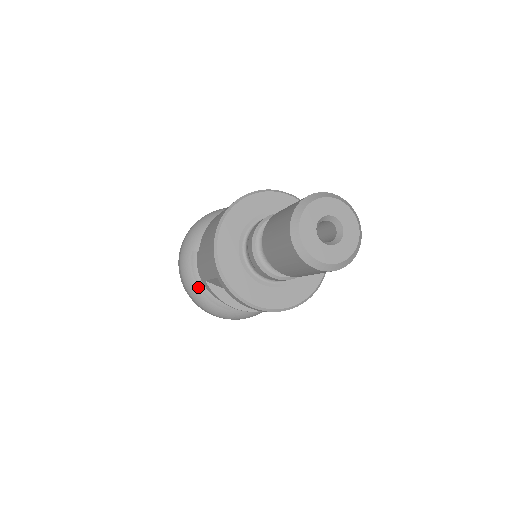
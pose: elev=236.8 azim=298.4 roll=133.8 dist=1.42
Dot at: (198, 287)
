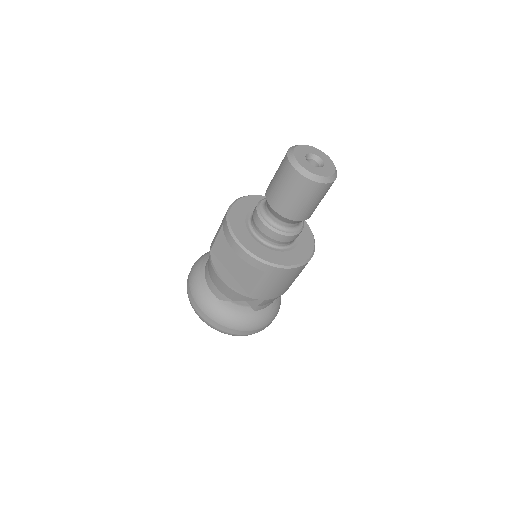
Dot at: (199, 275)
